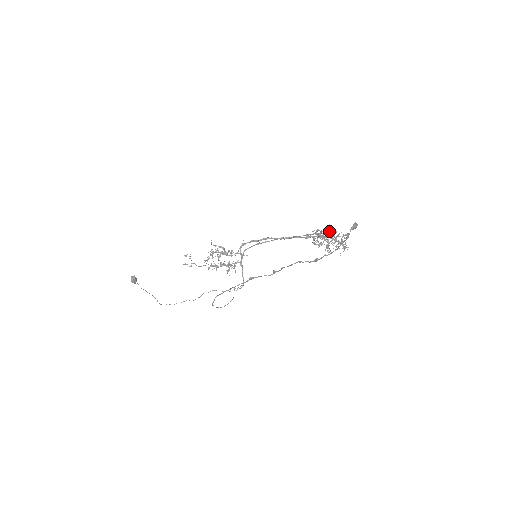
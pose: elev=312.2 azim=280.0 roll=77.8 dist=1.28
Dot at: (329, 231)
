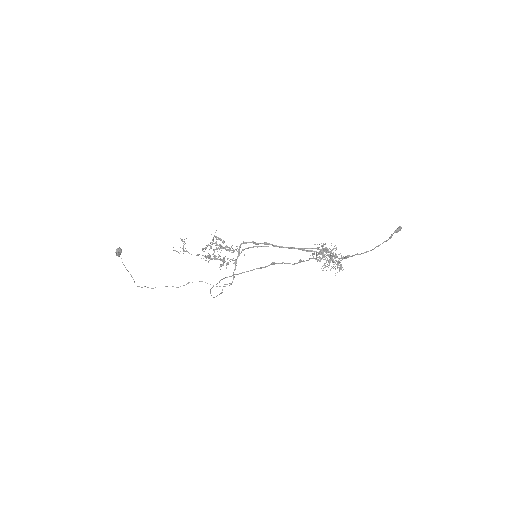
Dot at: occluded
